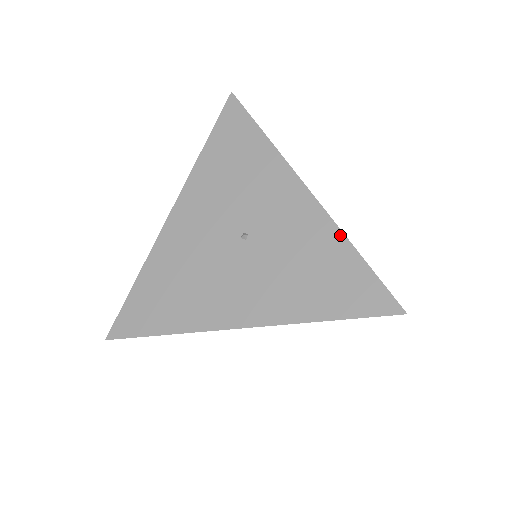
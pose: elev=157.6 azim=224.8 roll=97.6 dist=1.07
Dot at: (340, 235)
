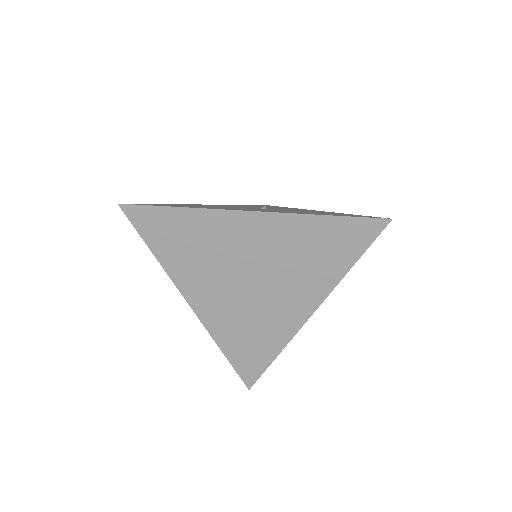
Dot at: occluded
